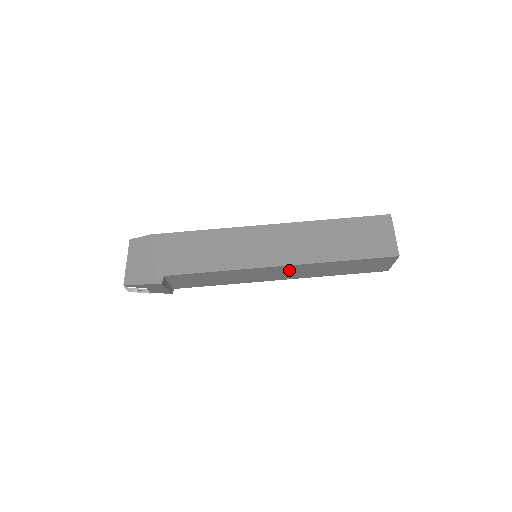
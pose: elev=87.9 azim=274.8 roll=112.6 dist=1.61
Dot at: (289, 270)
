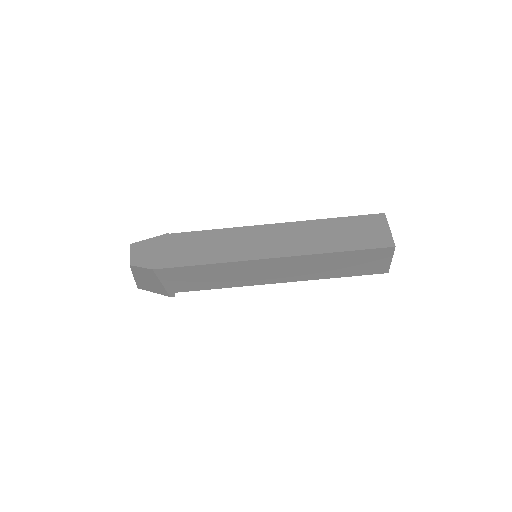
Dot at: occluded
